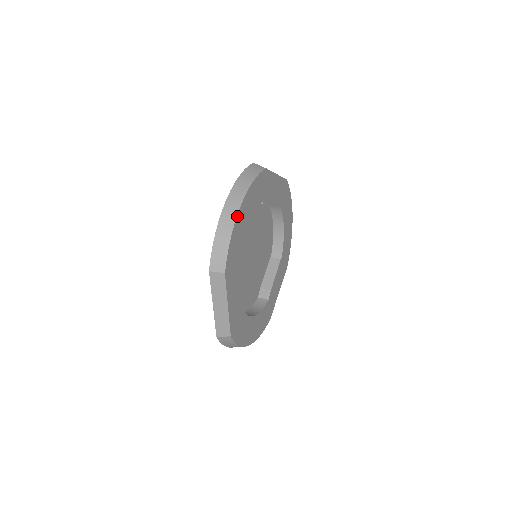
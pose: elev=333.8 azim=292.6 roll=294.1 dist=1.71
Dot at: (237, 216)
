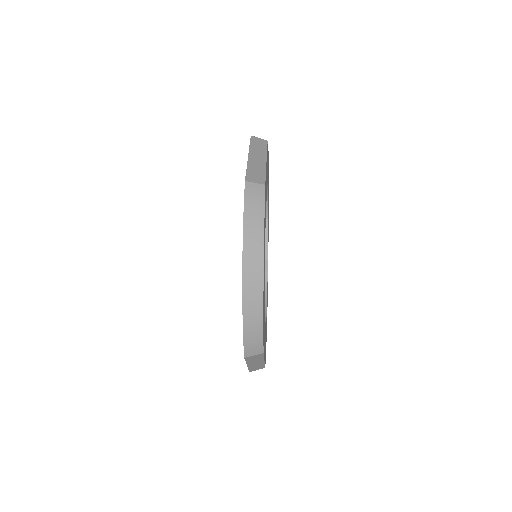
Dot at: (263, 293)
